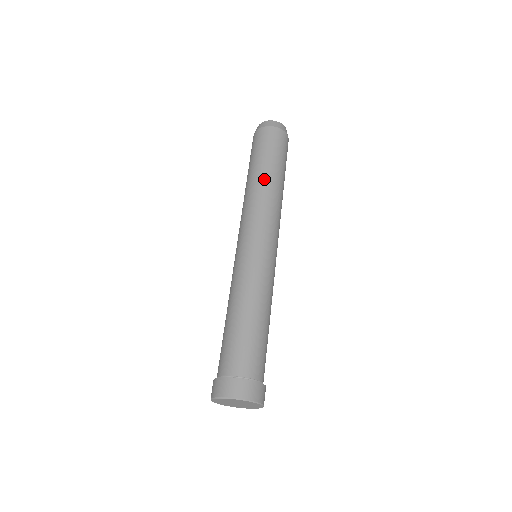
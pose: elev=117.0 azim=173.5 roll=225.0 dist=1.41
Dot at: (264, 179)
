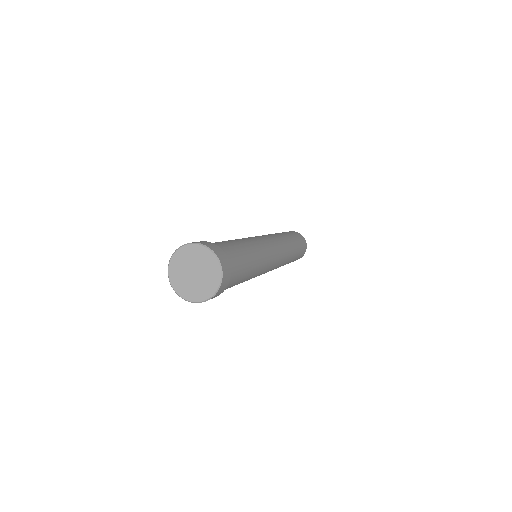
Dot at: (287, 236)
